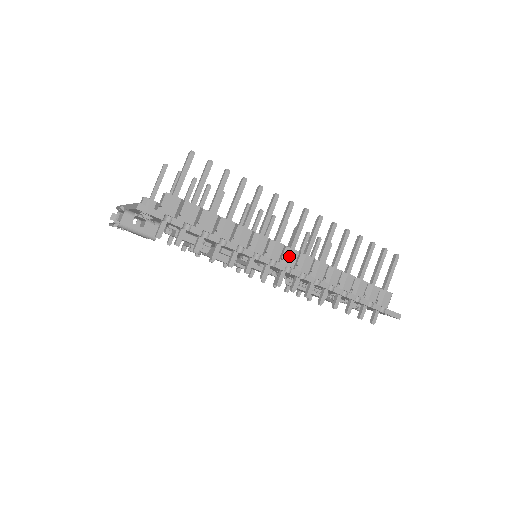
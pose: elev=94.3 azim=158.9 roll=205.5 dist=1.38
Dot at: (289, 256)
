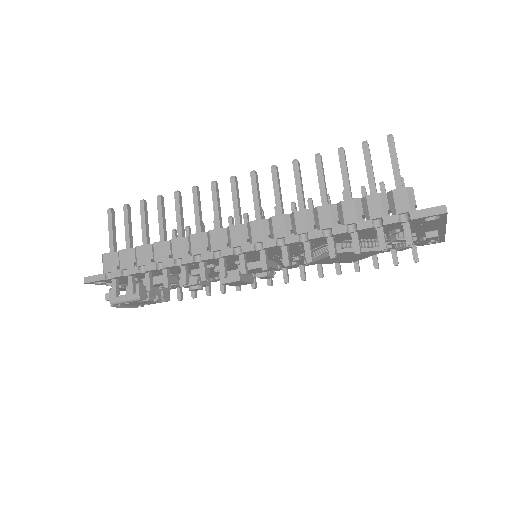
Dot at: (231, 236)
